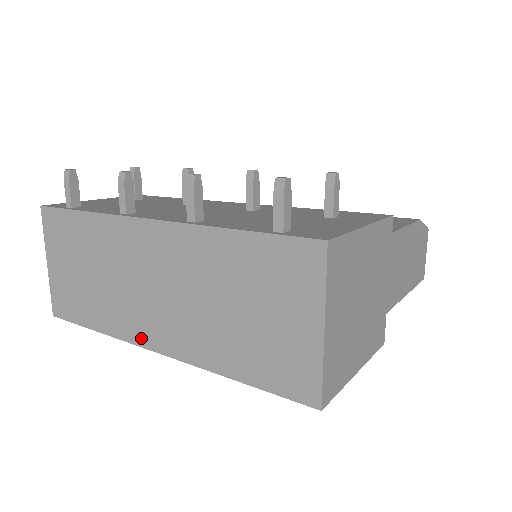
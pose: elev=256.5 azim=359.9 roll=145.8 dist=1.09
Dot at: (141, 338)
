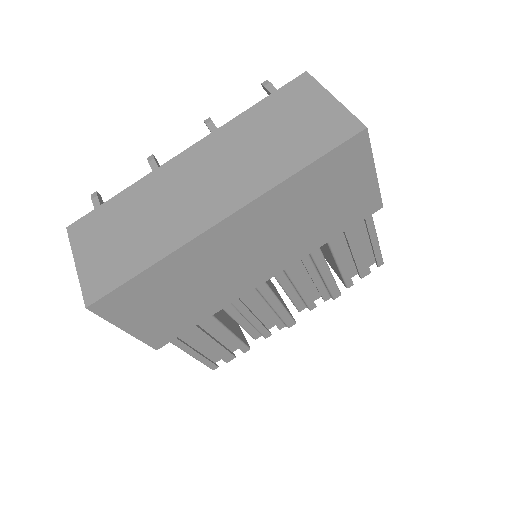
Dot at: (203, 224)
